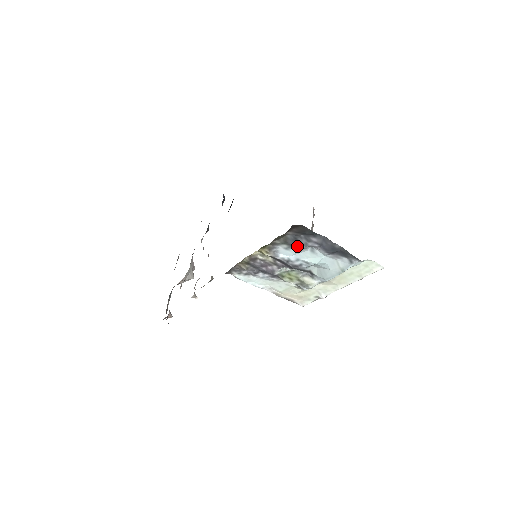
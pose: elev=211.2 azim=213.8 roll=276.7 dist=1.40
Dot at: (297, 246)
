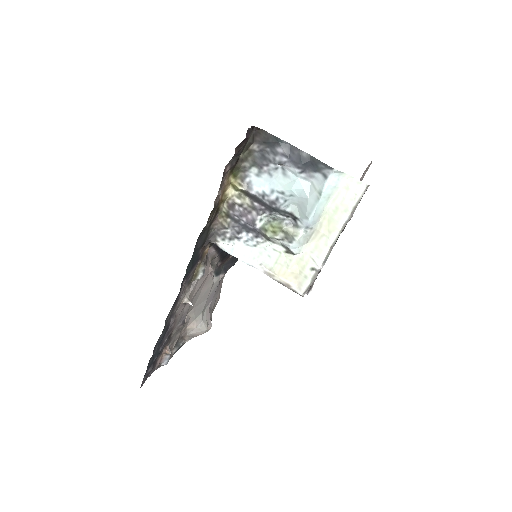
Dot at: (267, 167)
